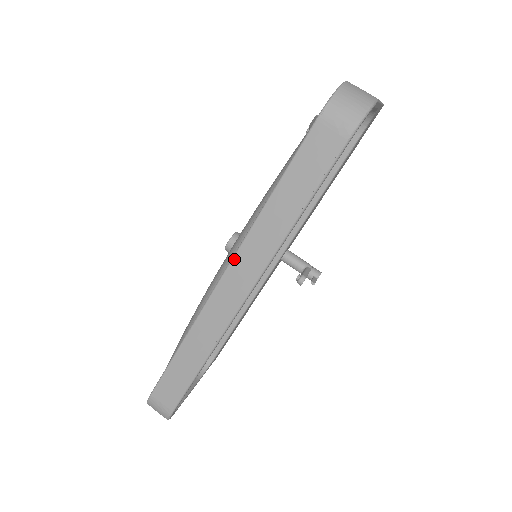
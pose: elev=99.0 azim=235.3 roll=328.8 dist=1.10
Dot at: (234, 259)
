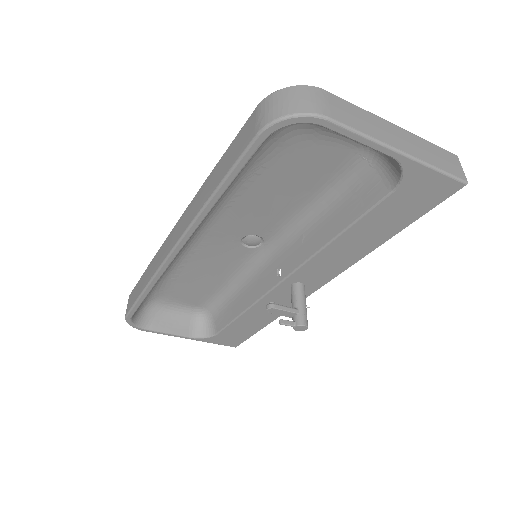
Dot at: (184, 213)
